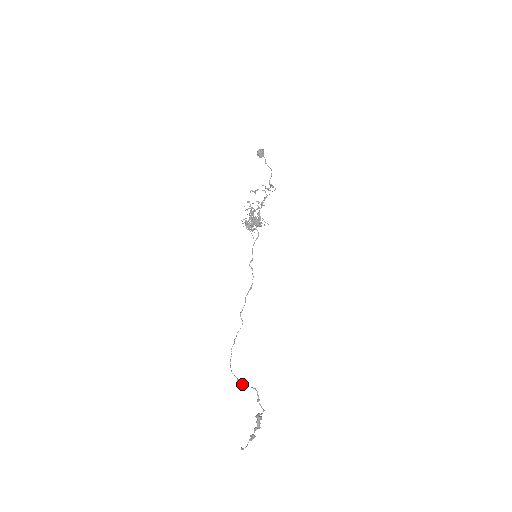
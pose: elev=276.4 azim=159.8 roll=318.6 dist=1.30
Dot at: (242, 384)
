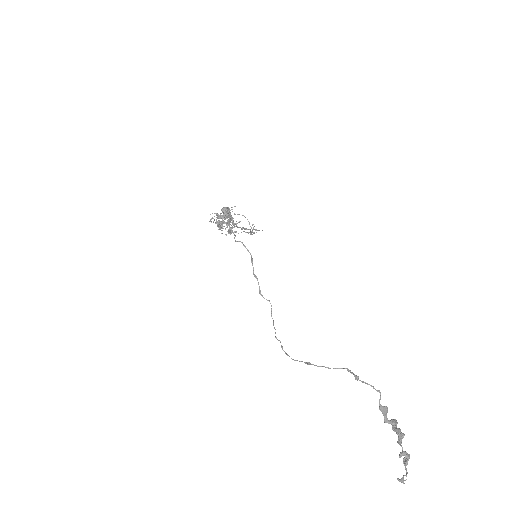
Dot at: occluded
